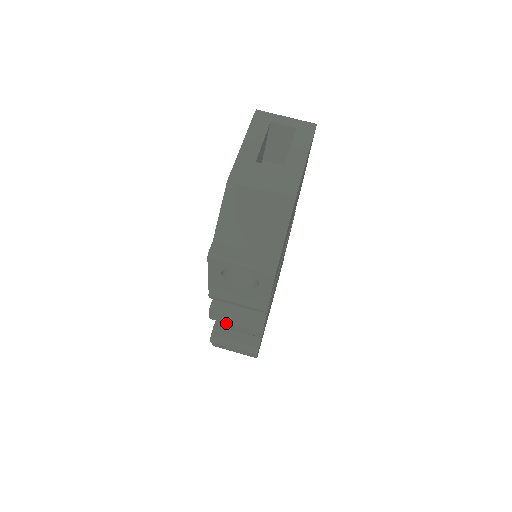
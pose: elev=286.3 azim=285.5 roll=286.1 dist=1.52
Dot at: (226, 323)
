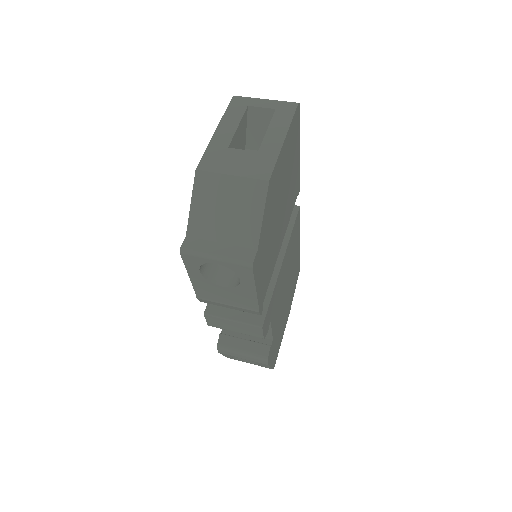
Dot at: (225, 329)
